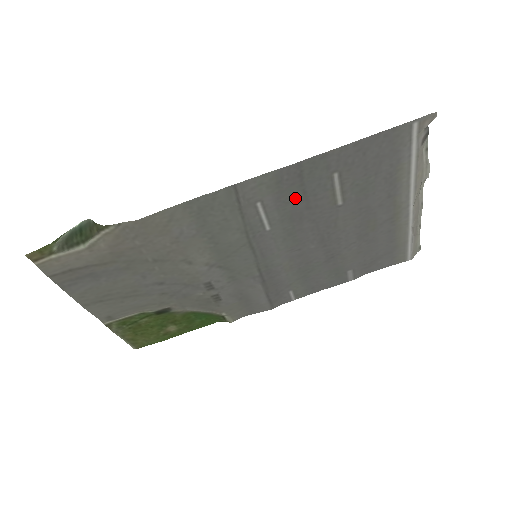
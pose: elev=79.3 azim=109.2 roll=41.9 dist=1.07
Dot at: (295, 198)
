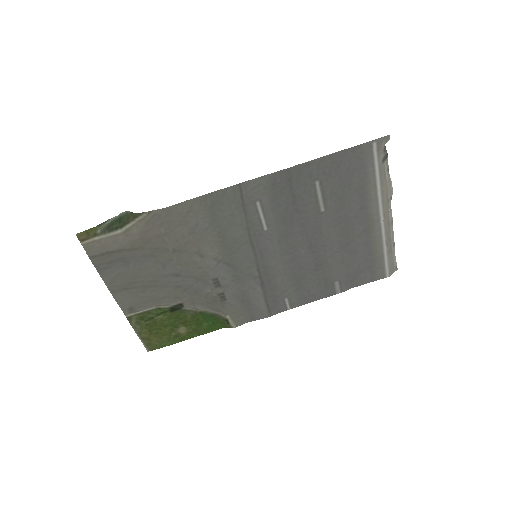
Dot at: (286, 201)
